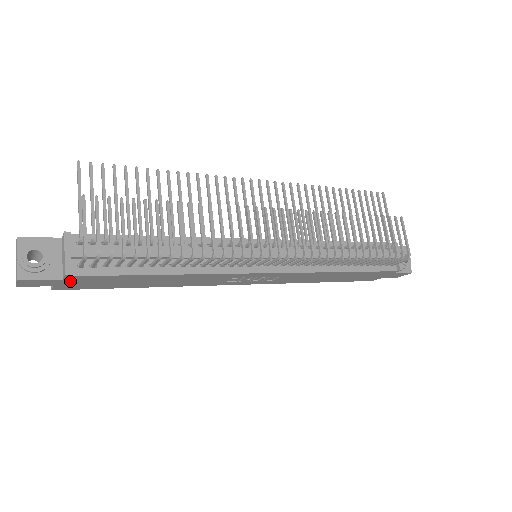
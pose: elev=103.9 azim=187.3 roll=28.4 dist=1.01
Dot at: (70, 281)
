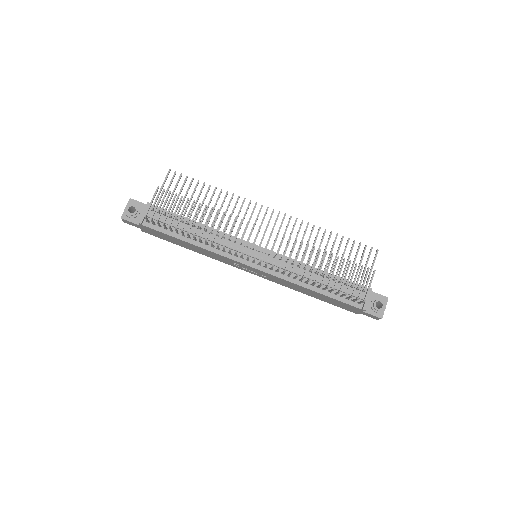
Dot at: (145, 228)
